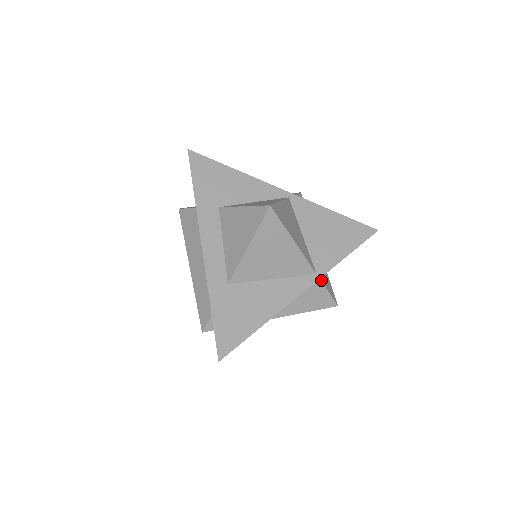
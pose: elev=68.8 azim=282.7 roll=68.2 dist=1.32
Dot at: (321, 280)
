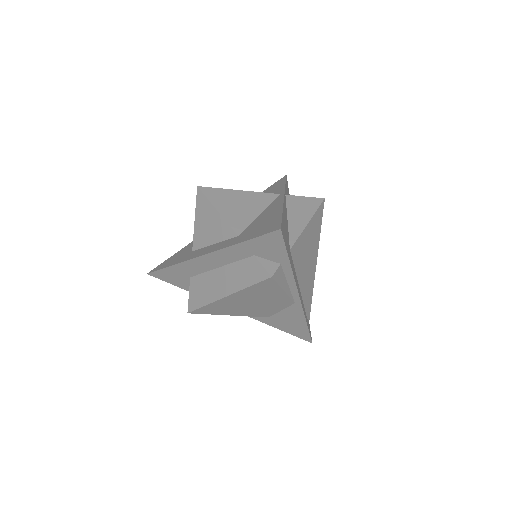
Dot at: (290, 196)
